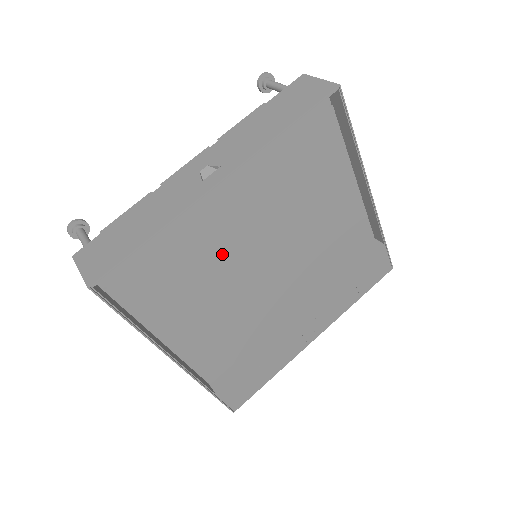
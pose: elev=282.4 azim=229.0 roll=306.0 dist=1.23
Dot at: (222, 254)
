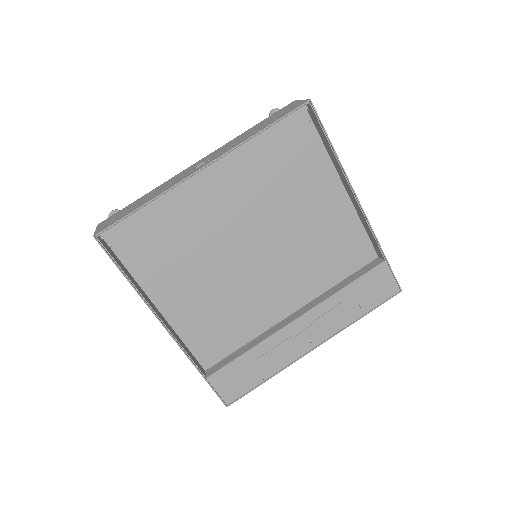
Dot at: (213, 238)
